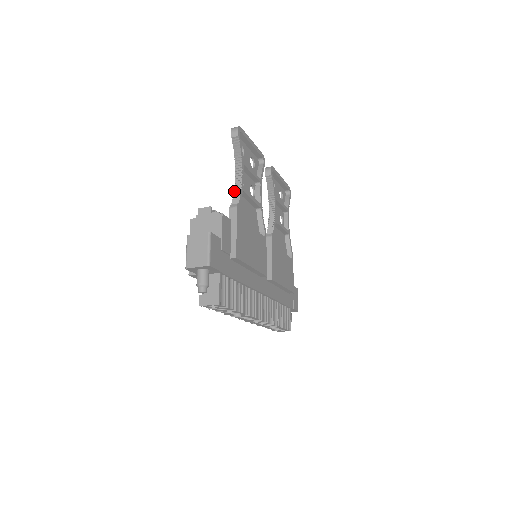
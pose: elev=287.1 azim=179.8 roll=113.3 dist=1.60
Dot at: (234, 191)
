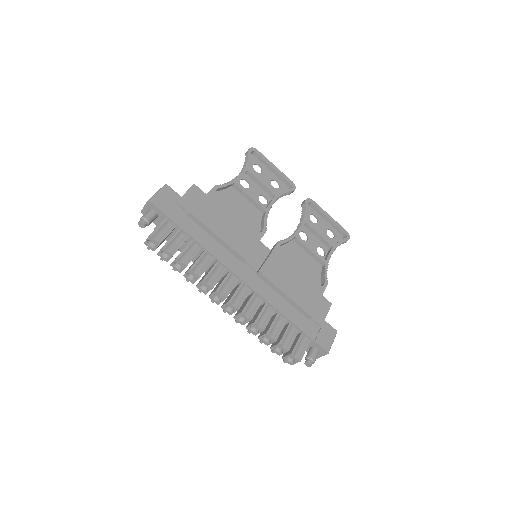
Dot at: occluded
